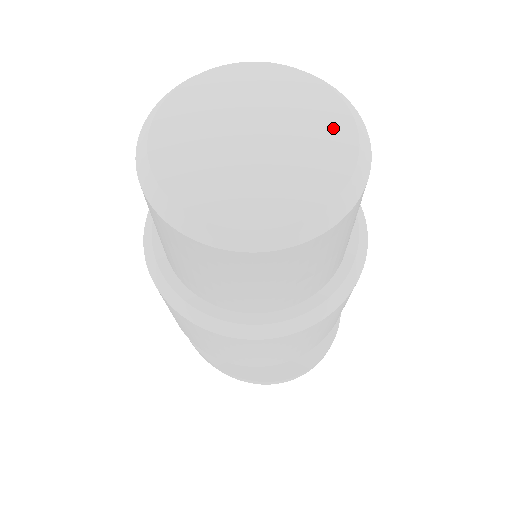
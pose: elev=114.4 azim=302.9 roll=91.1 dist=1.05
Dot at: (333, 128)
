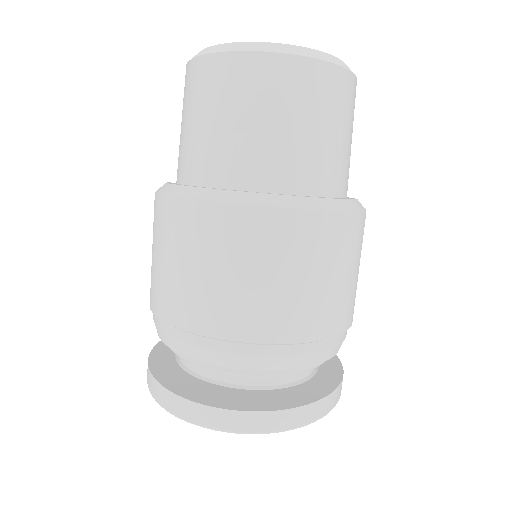
Dot at: occluded
